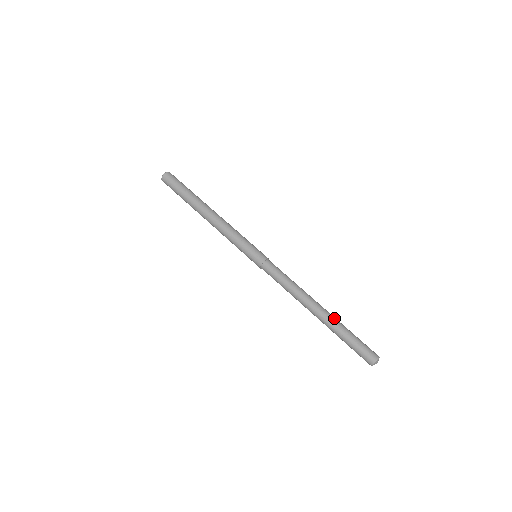
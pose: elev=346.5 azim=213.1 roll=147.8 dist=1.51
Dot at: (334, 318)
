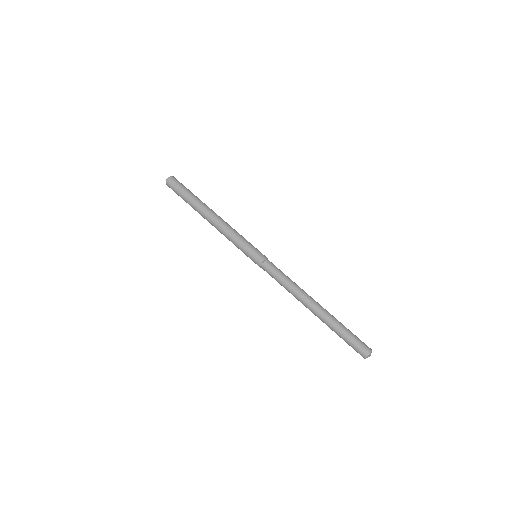
Dot at: (330, 314)
